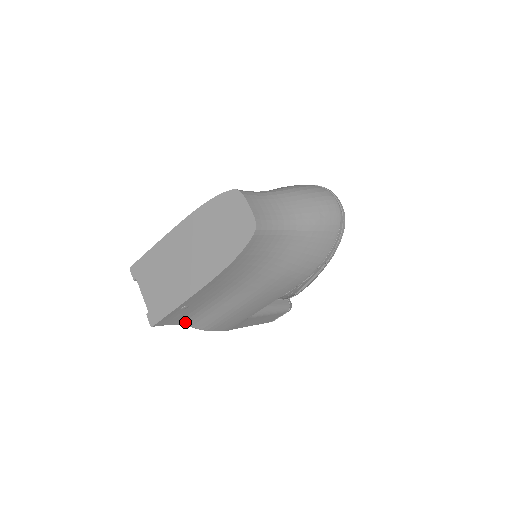
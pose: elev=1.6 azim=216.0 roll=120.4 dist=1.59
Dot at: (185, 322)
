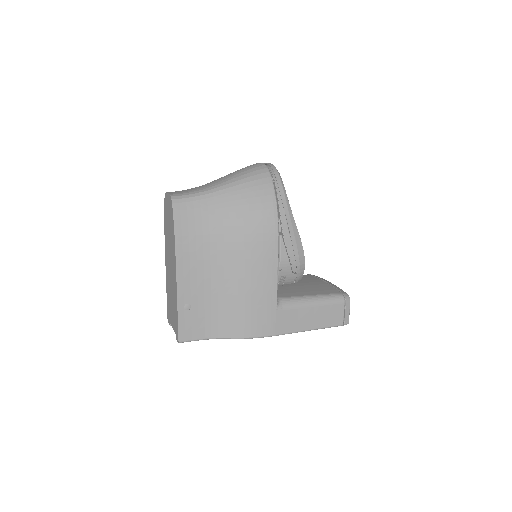
Dot at: (213, 333)
